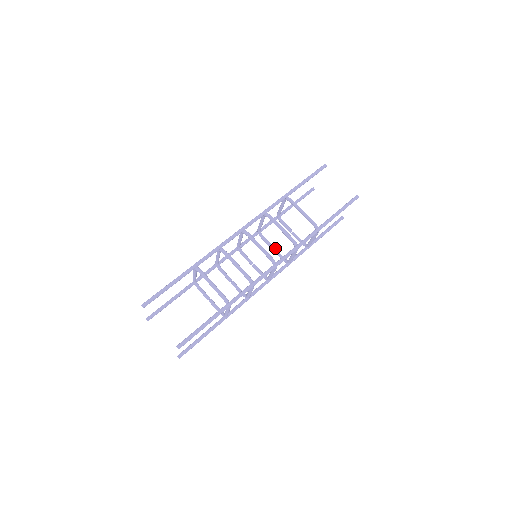
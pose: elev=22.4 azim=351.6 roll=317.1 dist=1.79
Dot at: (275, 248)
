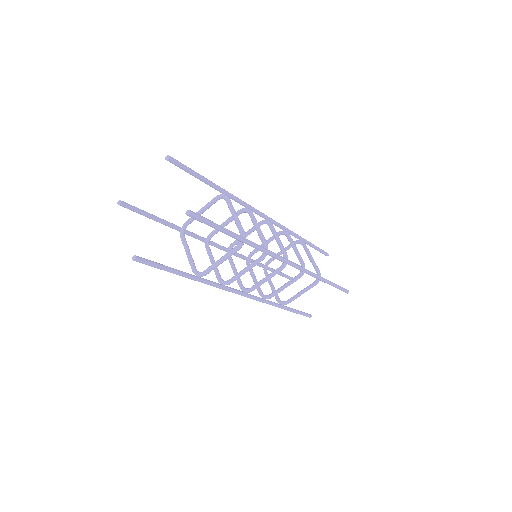
Dot at: occluded
